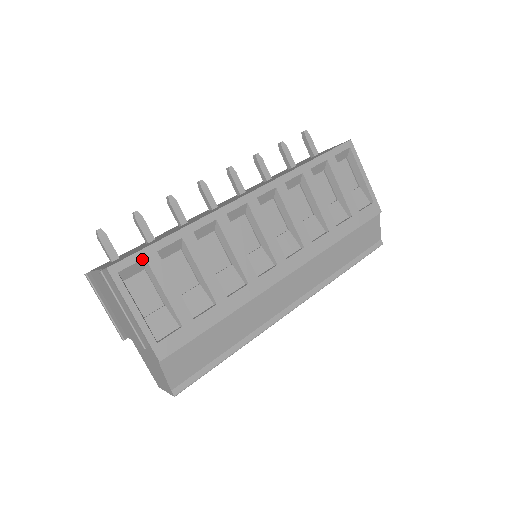
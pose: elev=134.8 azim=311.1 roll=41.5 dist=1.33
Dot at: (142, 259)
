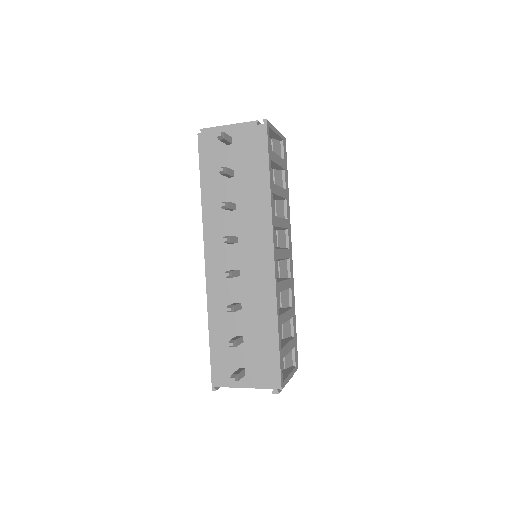
Dot at: (281, 362)
